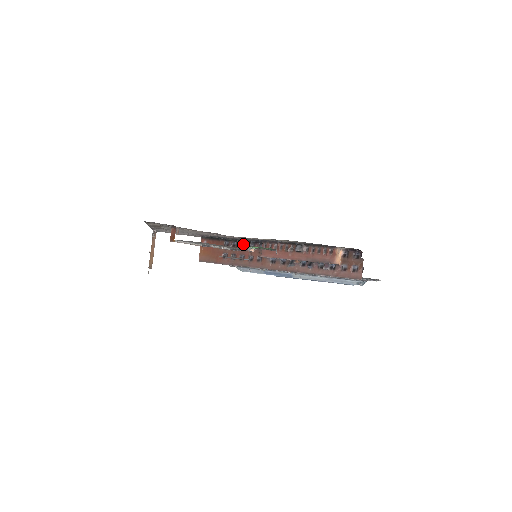
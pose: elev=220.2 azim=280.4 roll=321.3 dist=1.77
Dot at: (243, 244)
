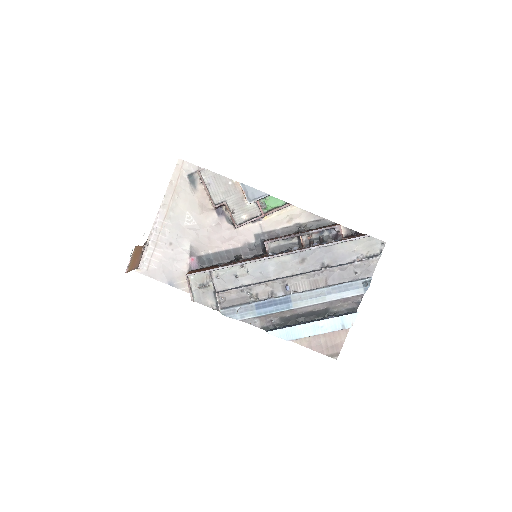
Dot at: (240, 257)
